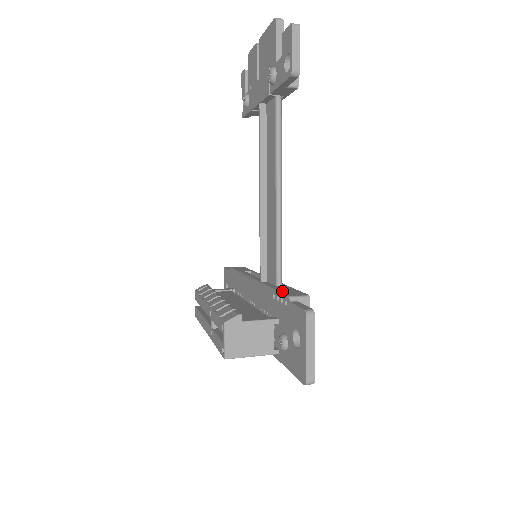
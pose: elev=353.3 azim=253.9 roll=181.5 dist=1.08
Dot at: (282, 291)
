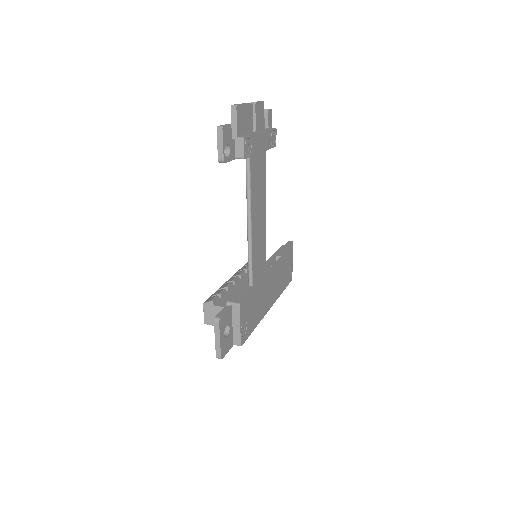
Dot at: (236, 294)
